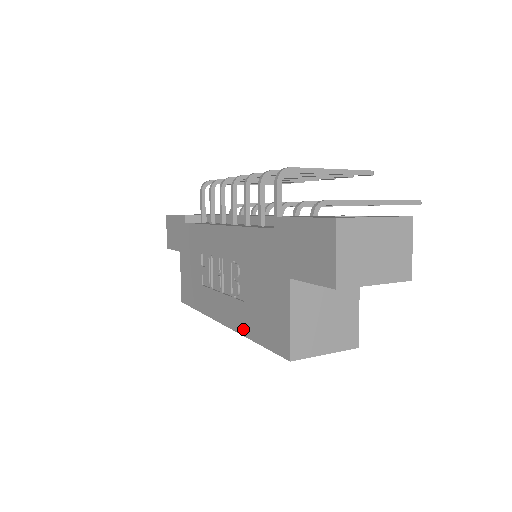
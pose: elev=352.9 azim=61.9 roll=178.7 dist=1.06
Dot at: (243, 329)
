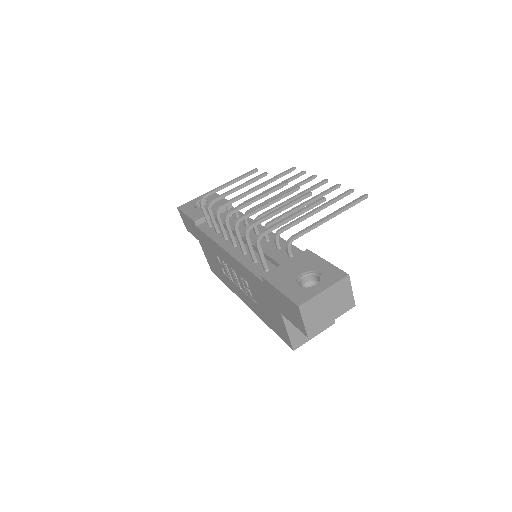
Dot at: (261, 317)
